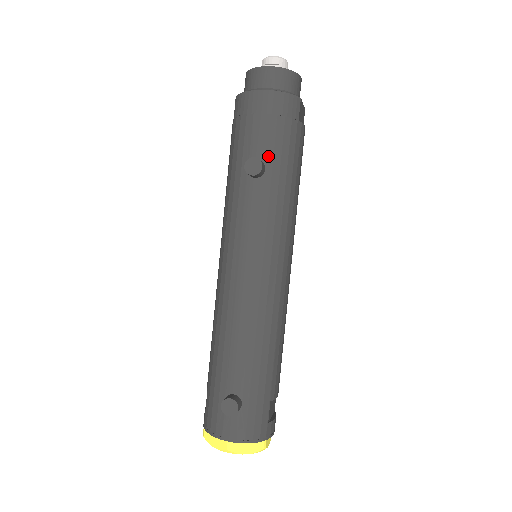
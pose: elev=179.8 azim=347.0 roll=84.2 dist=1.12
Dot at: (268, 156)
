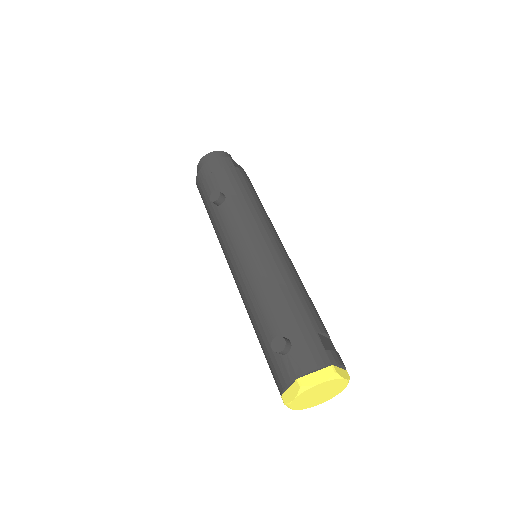
Dot at: (223, 189)
